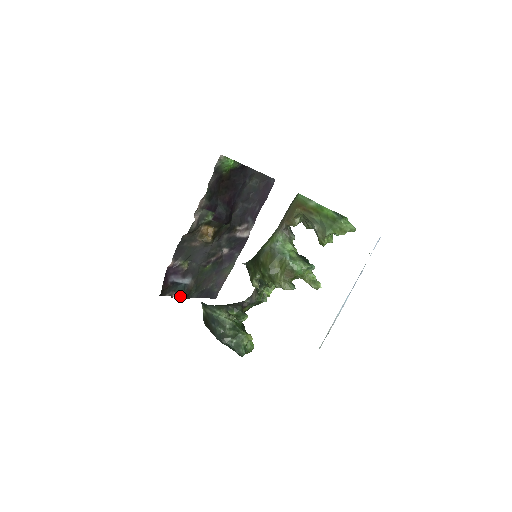
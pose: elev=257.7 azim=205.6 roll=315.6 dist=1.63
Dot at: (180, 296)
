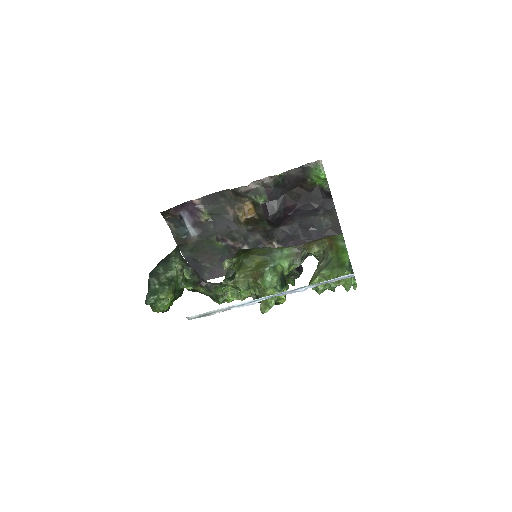
Dot at: (175, 237)
